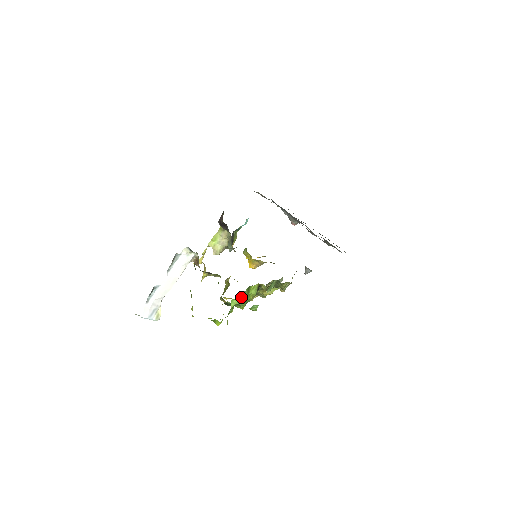
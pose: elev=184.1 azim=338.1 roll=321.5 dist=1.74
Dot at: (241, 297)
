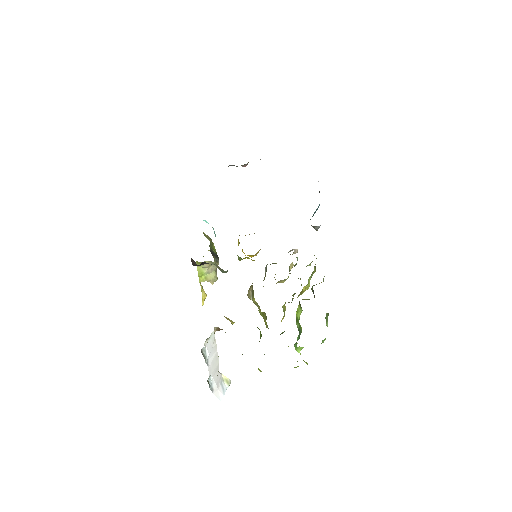
Dot at: (299, 336)
